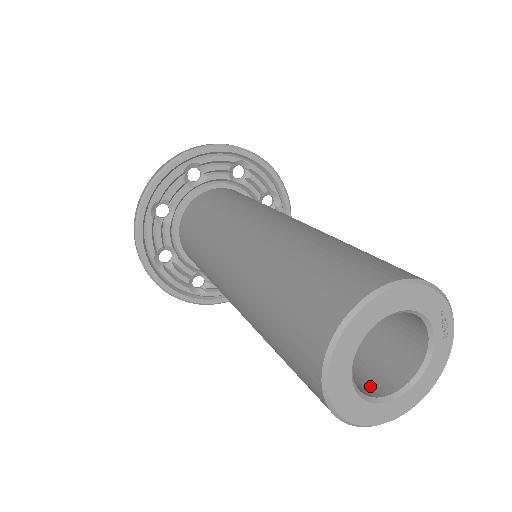
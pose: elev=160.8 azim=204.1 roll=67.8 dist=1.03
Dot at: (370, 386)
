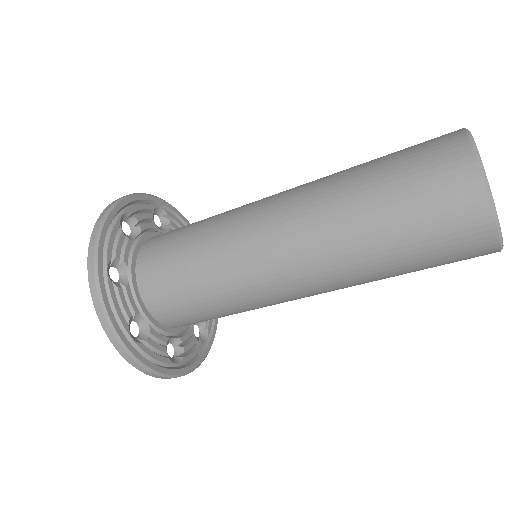
Dot at: occluded
